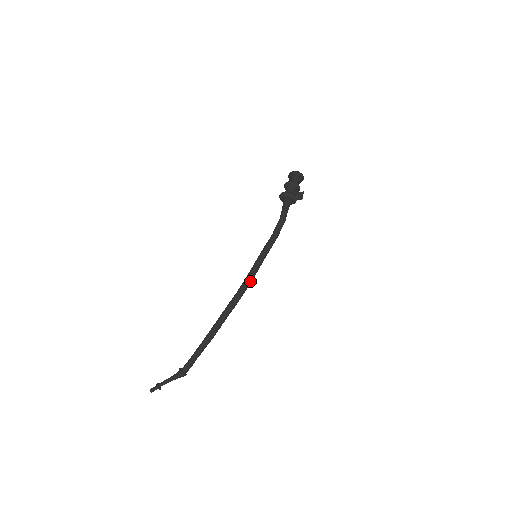
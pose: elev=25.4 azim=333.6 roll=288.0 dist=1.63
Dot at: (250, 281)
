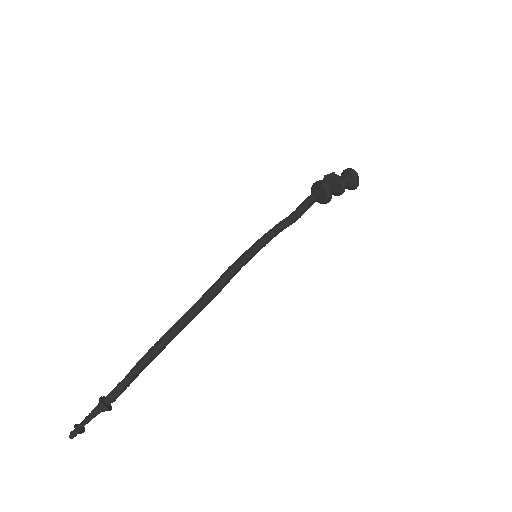
Dot at: (225, 274)
